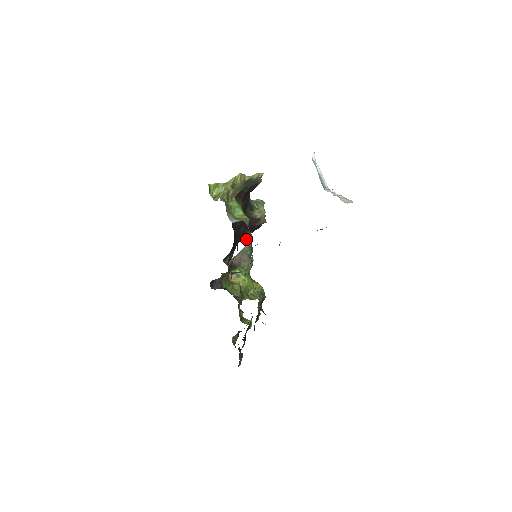
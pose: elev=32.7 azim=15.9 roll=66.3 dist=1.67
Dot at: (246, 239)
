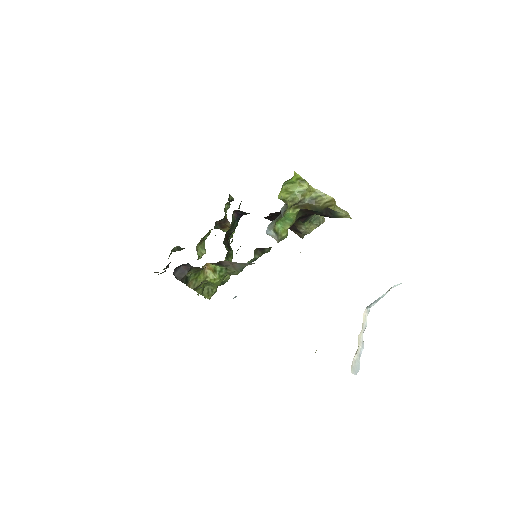
Dot at: (261, 250)
